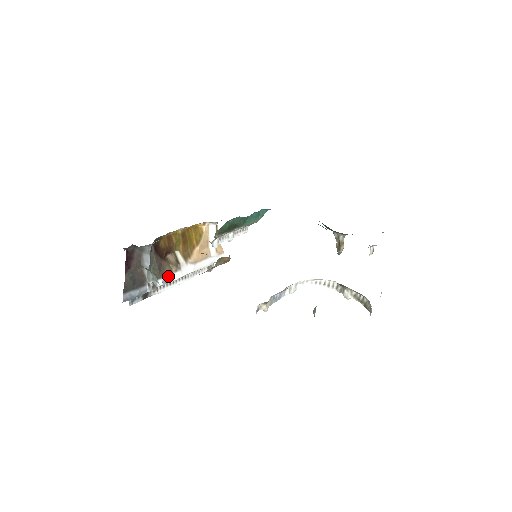
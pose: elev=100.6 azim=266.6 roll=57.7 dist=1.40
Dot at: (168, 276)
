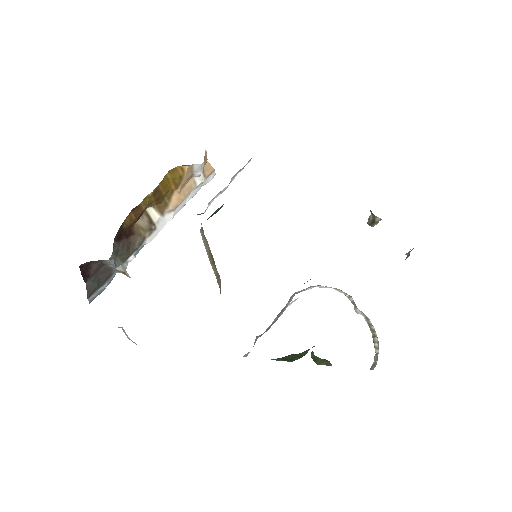
Dot at: (140, 245)
